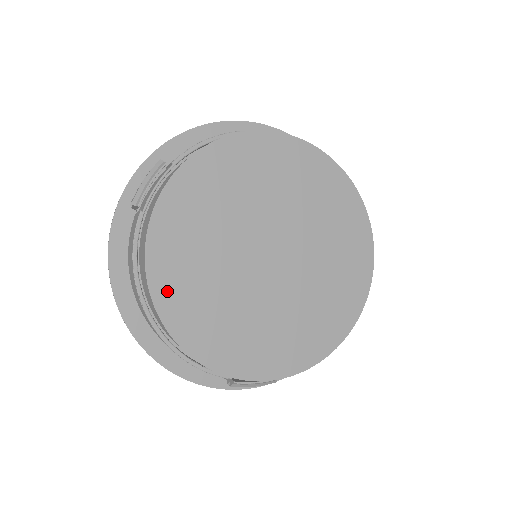
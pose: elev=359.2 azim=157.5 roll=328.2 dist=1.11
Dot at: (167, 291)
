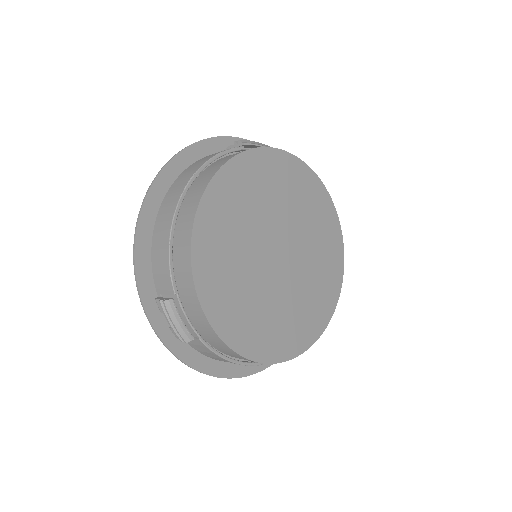
Dot at: (224, 185)
